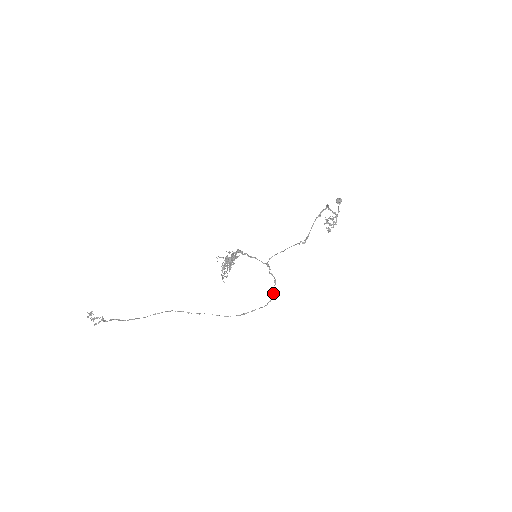
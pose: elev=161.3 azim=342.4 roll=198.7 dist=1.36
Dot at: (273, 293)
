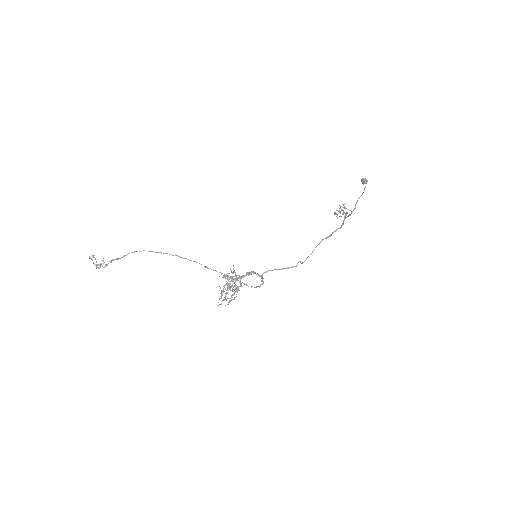
Dot at: (258, 286)
